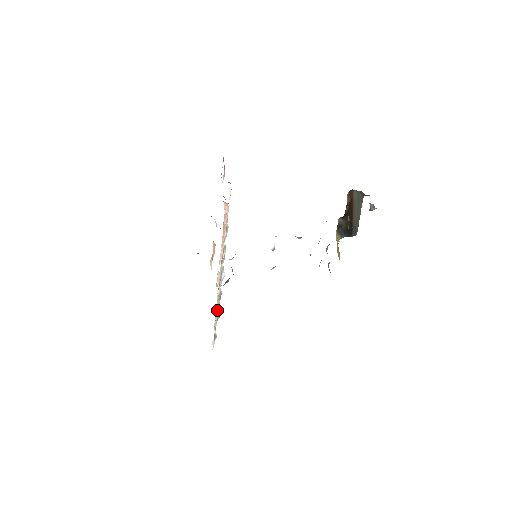
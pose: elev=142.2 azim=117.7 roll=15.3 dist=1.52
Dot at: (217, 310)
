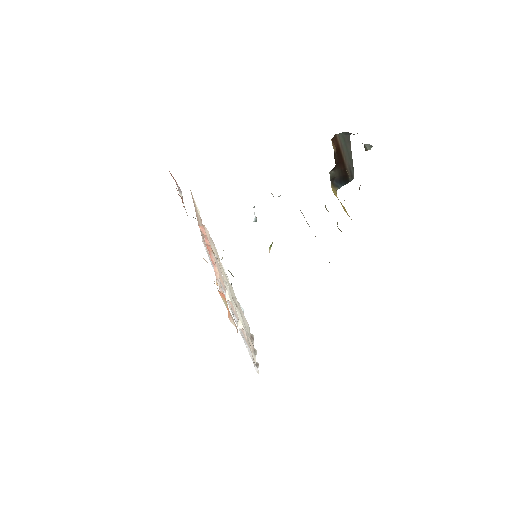
Dot at: occluded
